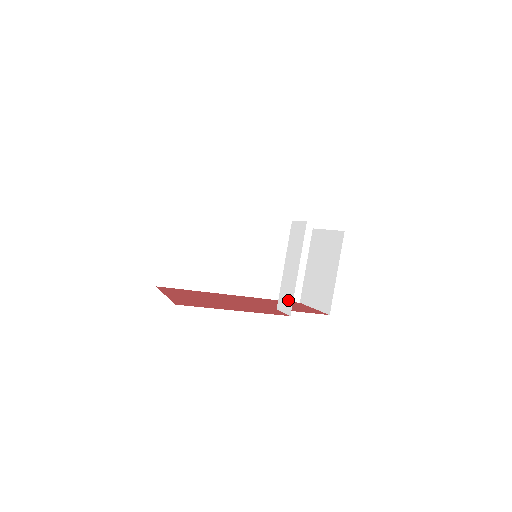
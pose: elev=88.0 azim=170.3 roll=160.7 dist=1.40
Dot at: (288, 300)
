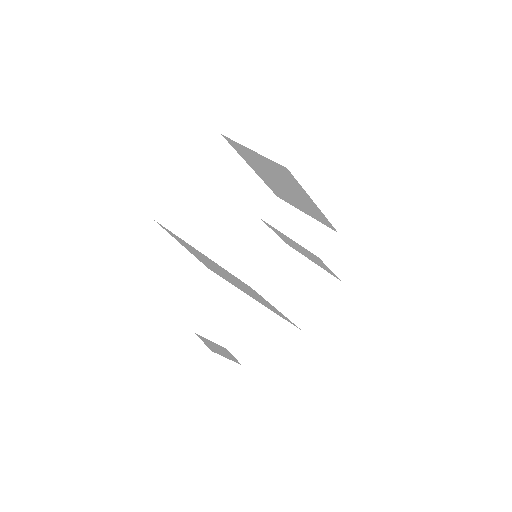
Dot at: (322, 234)
